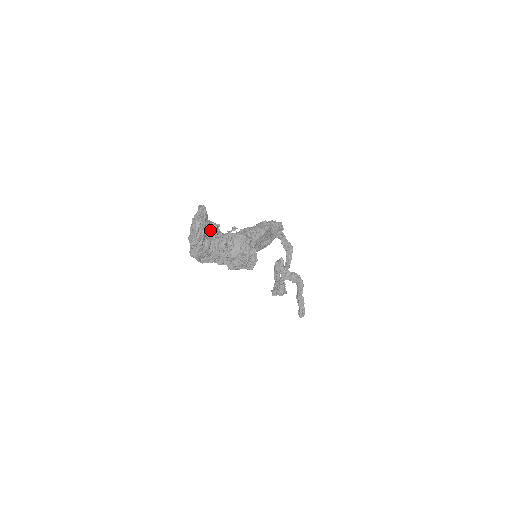
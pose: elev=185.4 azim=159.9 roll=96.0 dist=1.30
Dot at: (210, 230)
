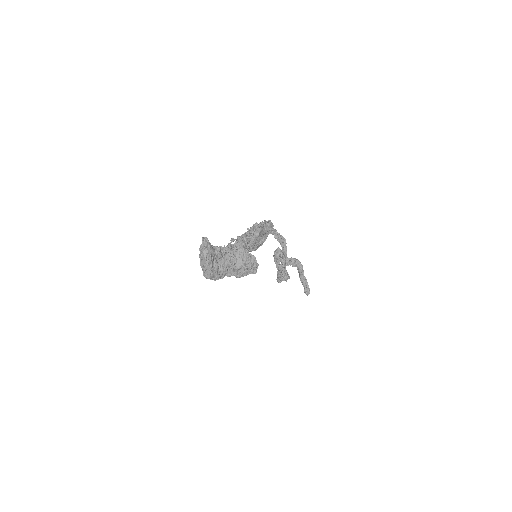
Dot at: (215, 254)
